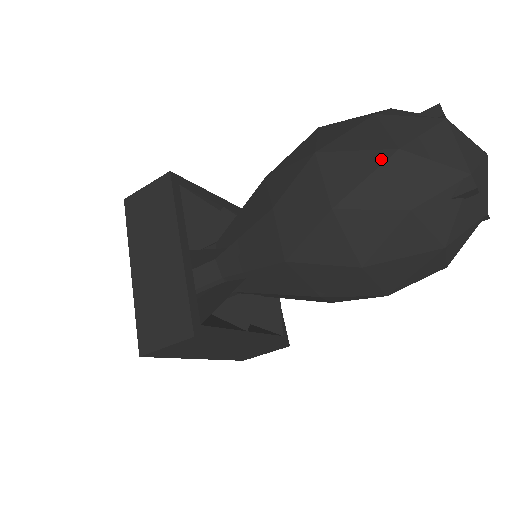
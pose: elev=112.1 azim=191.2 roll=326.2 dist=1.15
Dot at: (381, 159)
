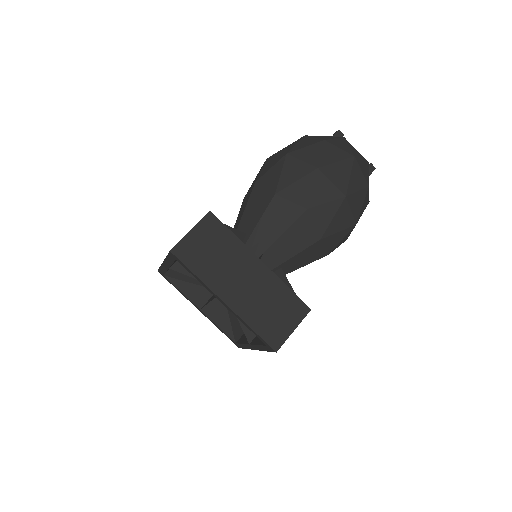
Dot at: (351, 163)
